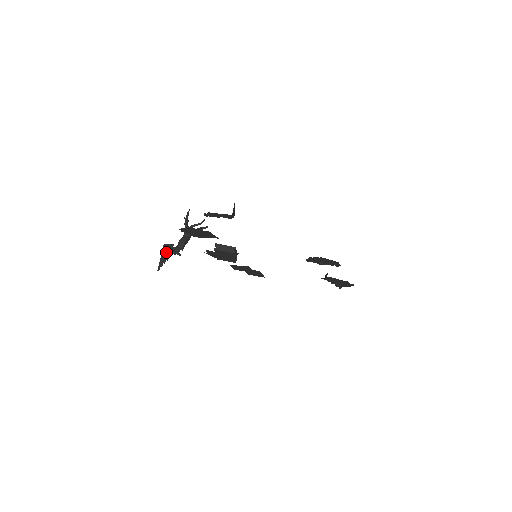
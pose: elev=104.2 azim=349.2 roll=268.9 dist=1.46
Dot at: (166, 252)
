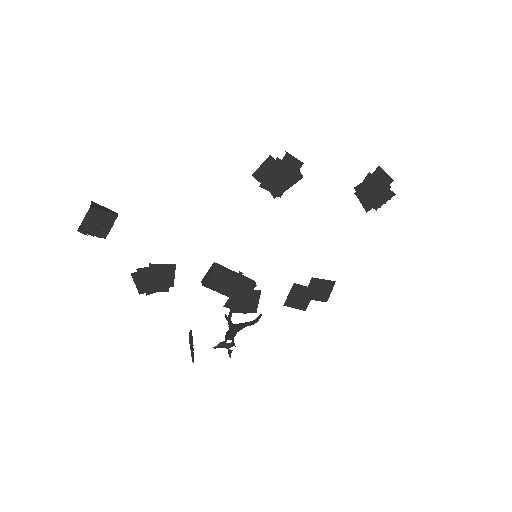
Dot at: (190, 342)
